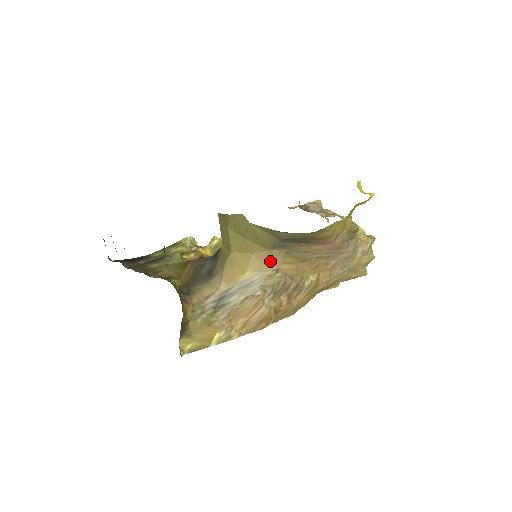
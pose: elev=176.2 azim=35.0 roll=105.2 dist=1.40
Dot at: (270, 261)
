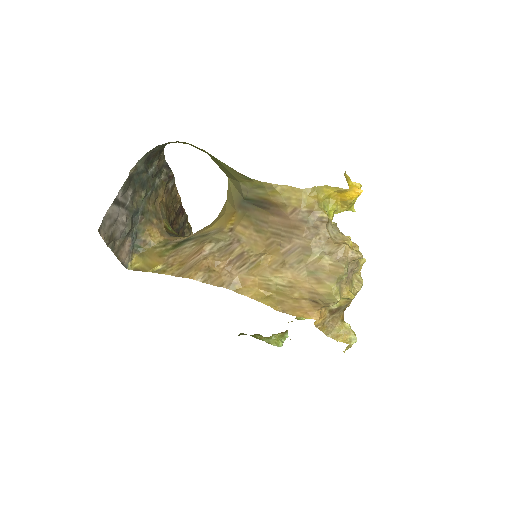
Dot at: (231, 220)
